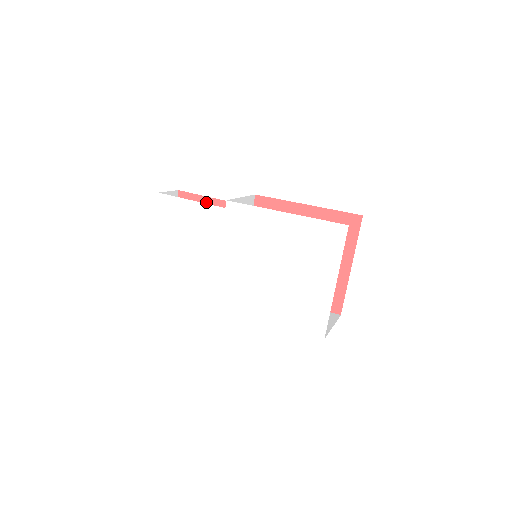
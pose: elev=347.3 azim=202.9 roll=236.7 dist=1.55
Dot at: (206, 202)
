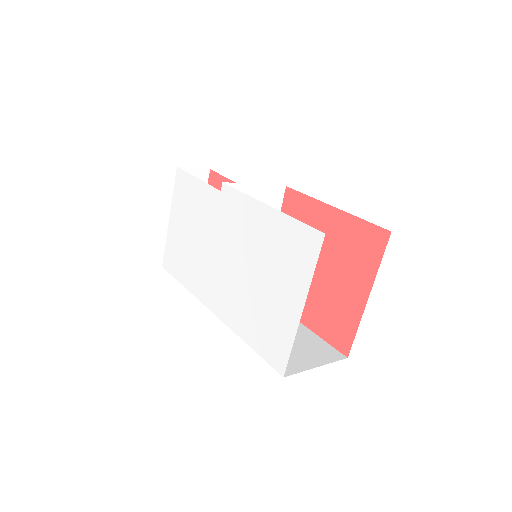
Dot at: occluded
